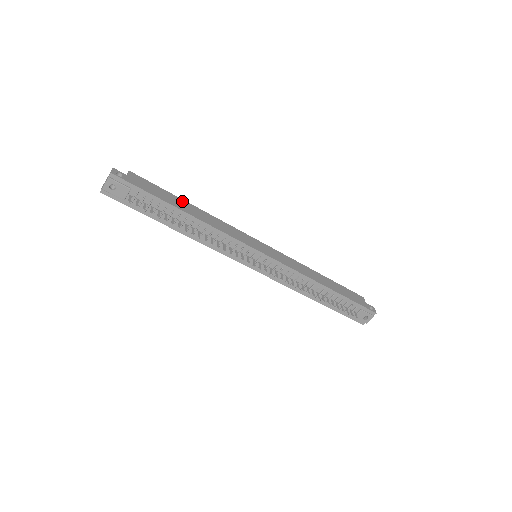
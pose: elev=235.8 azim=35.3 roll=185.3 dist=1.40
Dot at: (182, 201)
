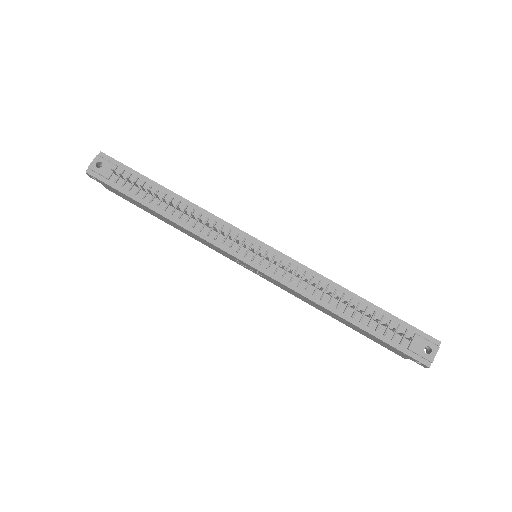
Dot at: occluded
